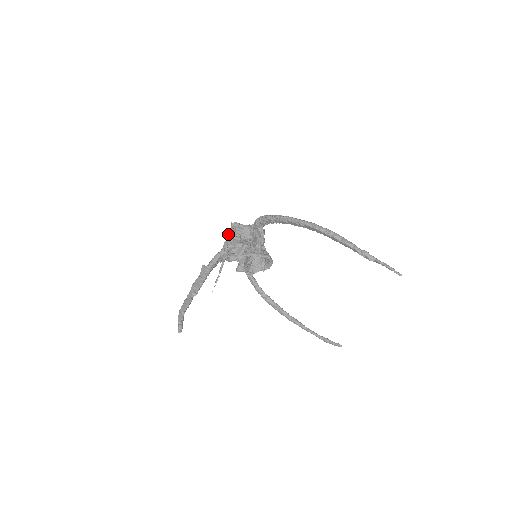
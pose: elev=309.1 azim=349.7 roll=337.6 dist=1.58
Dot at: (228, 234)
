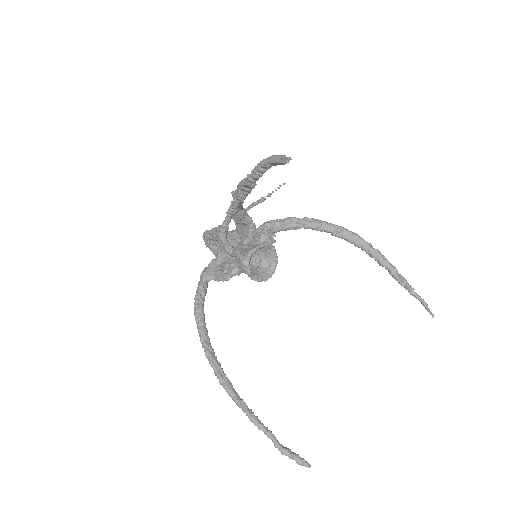
Dot at: occluded
